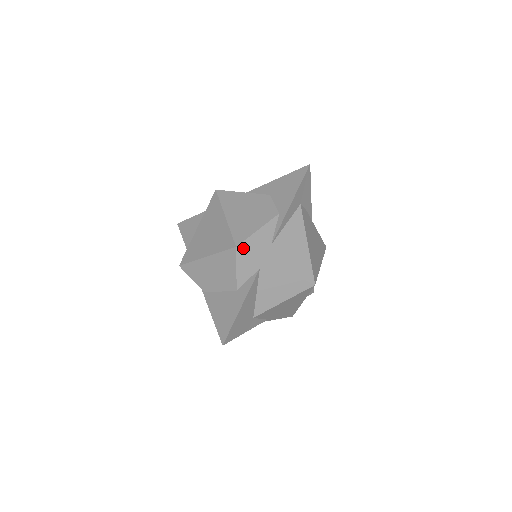
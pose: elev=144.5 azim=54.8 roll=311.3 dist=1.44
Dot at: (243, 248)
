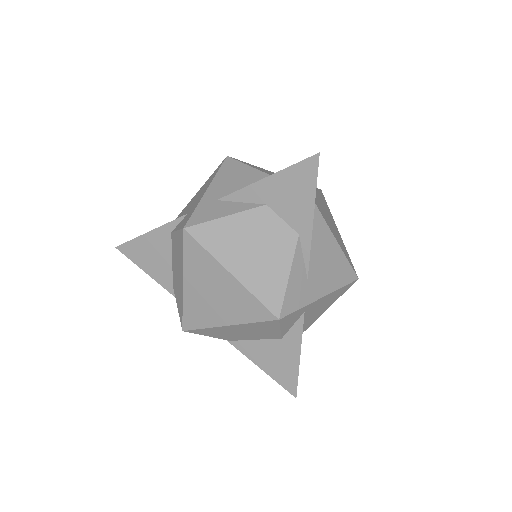
Dot at: (285, 313)
